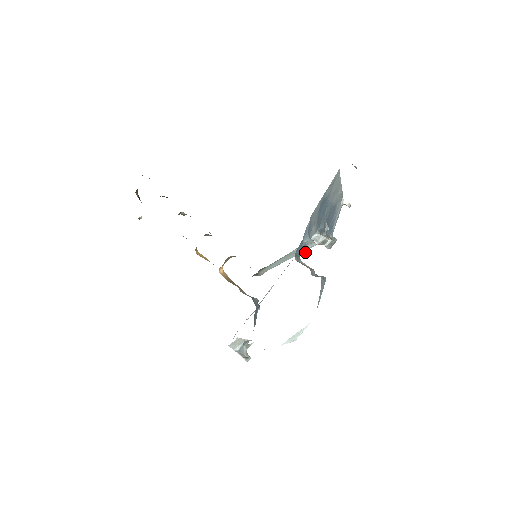
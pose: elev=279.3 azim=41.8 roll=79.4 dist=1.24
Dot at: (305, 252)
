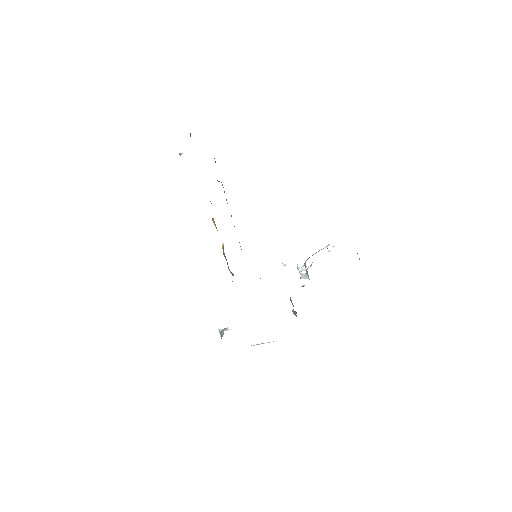
Dot at: (284, 265)
